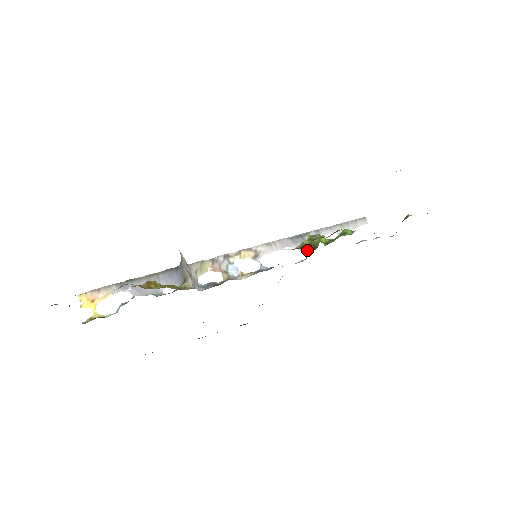
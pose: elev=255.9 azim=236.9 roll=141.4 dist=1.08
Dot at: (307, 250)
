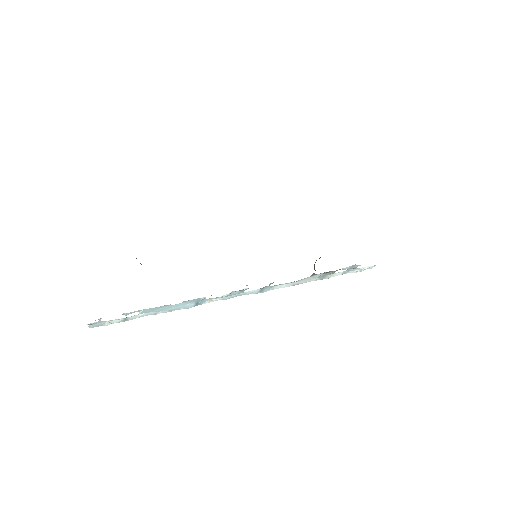
Dot at: occluded
